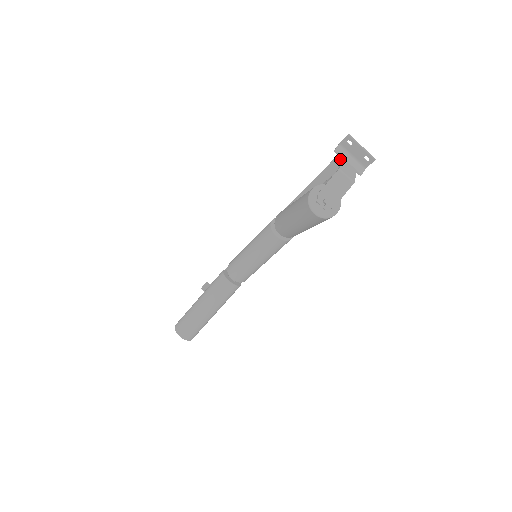
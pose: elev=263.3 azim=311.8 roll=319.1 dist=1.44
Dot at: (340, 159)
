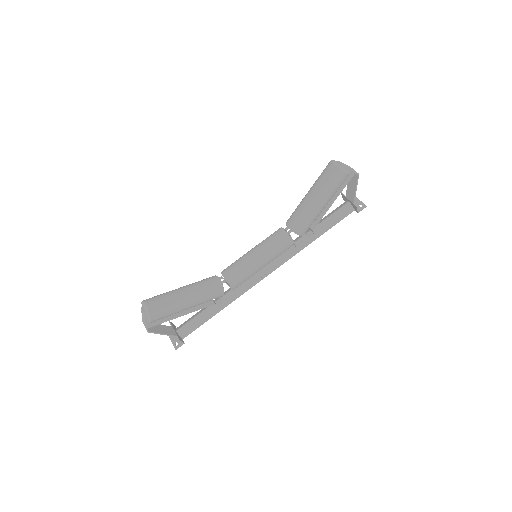
Dot at: (343, 204)
